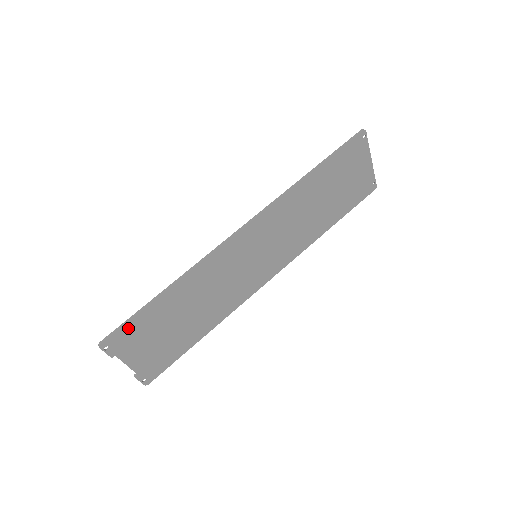
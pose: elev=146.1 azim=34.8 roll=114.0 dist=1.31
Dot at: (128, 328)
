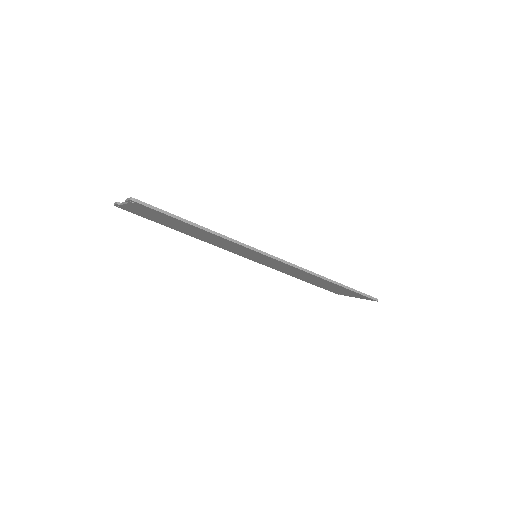
Dot at: (157, 211)
